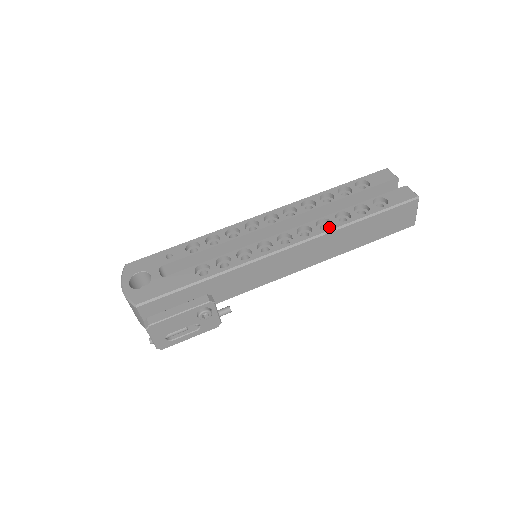
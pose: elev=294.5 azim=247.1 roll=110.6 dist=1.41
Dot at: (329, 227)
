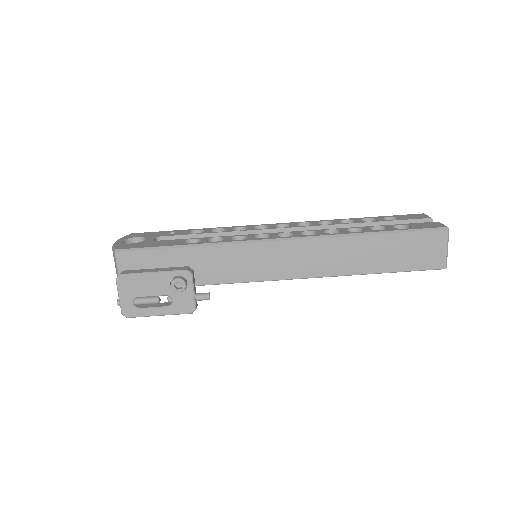
Dot at: (336, 233)
